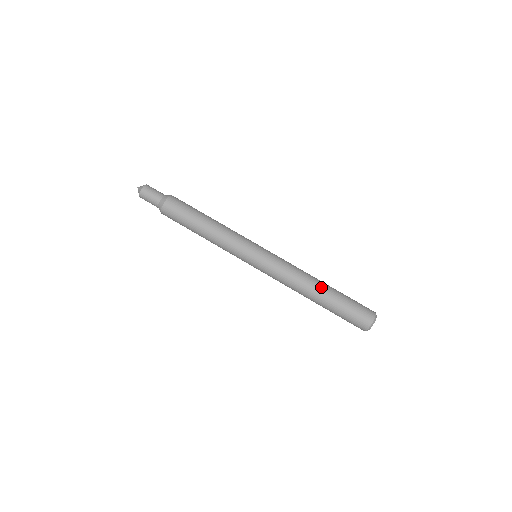
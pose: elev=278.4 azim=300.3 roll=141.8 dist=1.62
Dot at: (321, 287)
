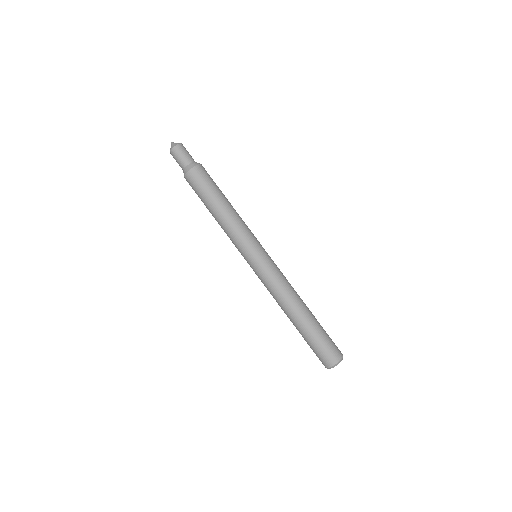
Dot at: (297, 316)
